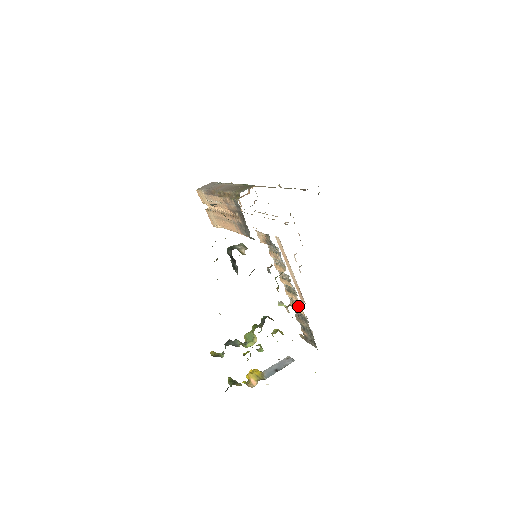
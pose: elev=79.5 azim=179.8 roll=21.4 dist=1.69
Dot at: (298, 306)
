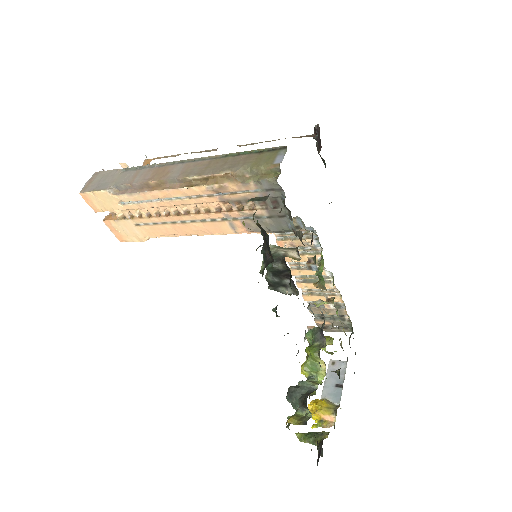
Dot at: (326, 295)
